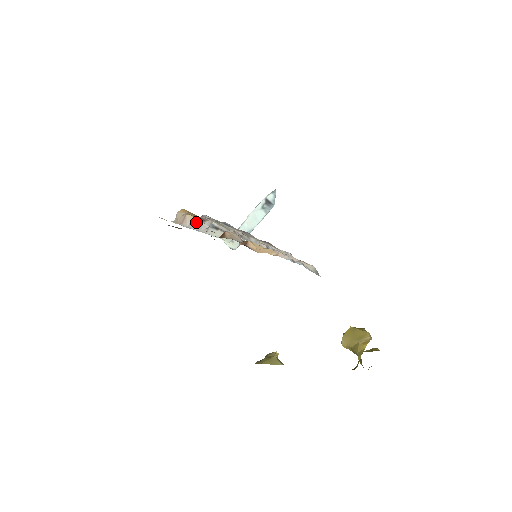
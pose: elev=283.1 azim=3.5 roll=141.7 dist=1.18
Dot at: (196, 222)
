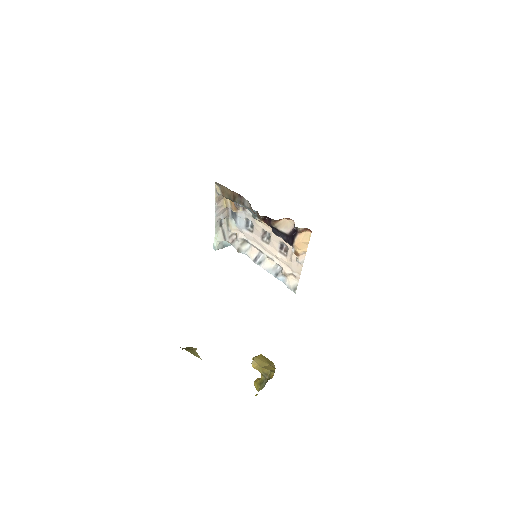
Dot at: (238, 206)
